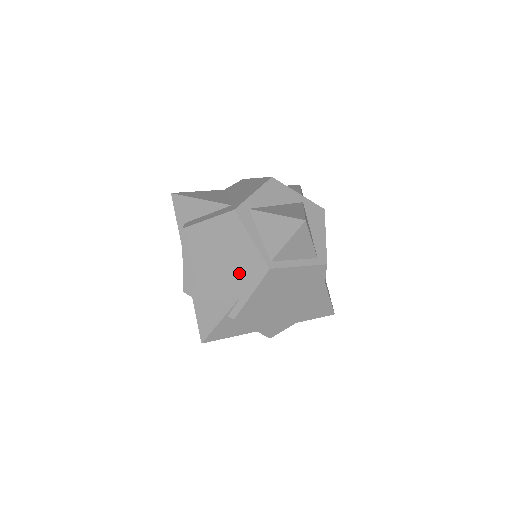
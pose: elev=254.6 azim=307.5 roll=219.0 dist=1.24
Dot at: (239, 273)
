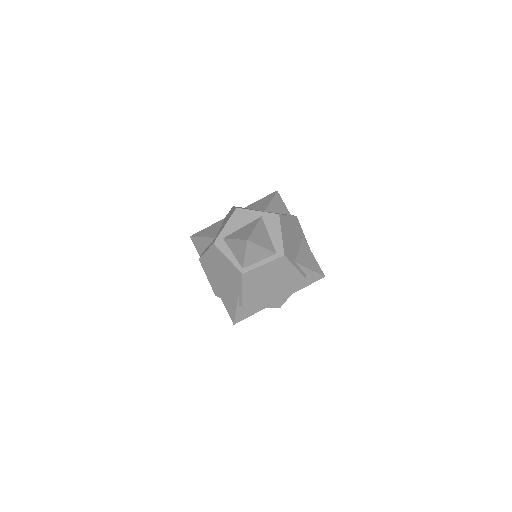
Dot at: (232, 280)
